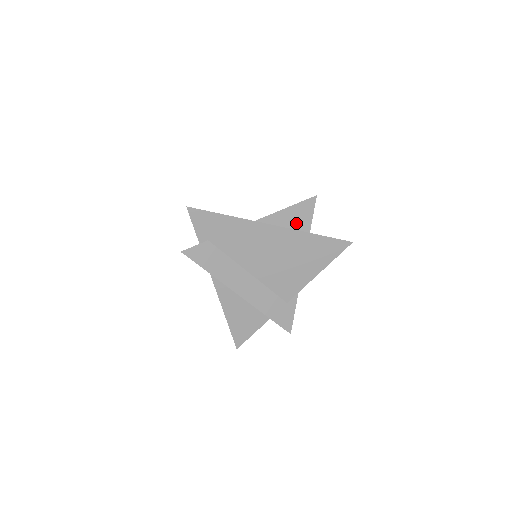
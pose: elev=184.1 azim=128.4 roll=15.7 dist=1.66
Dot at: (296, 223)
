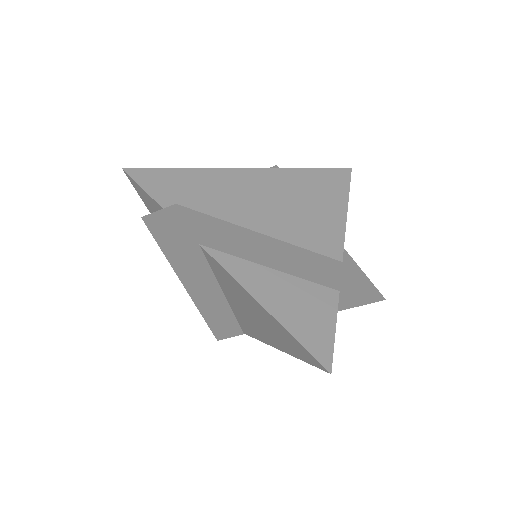
Dot at: occluded
